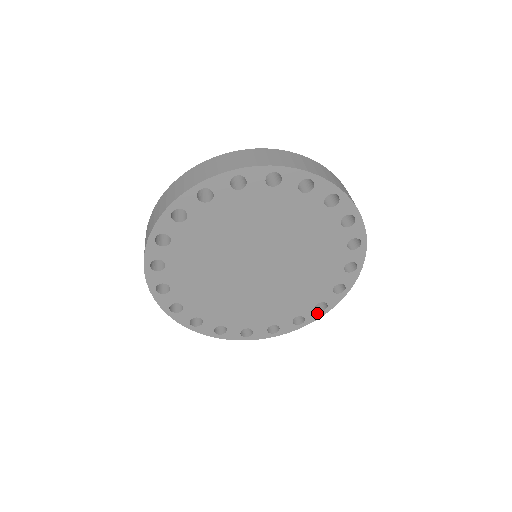
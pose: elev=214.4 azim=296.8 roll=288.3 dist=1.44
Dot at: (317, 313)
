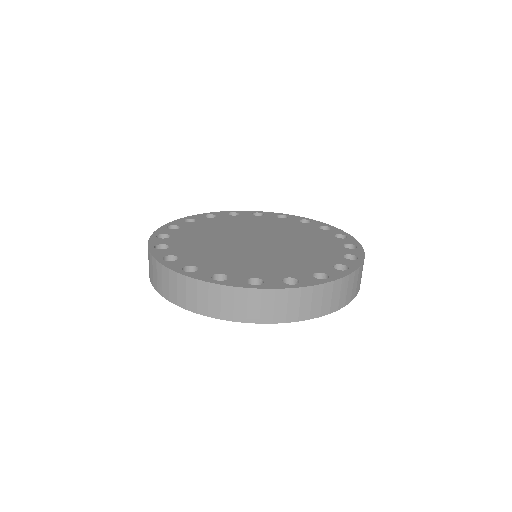
Dot at: (353, 262)
